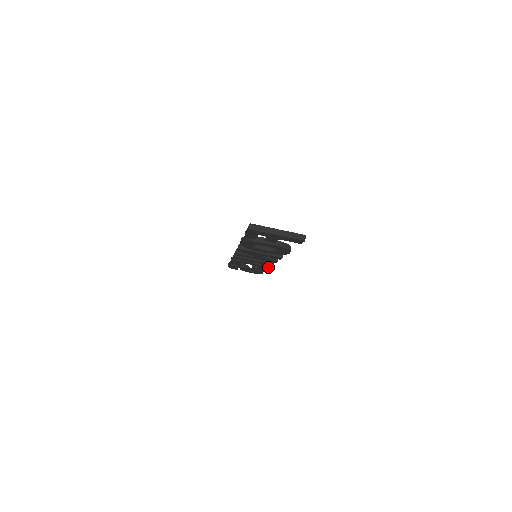
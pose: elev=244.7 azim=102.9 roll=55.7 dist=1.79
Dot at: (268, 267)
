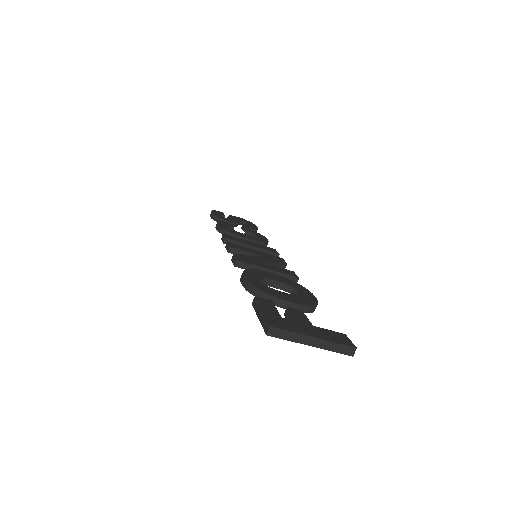
Dot at: (266, 245)
